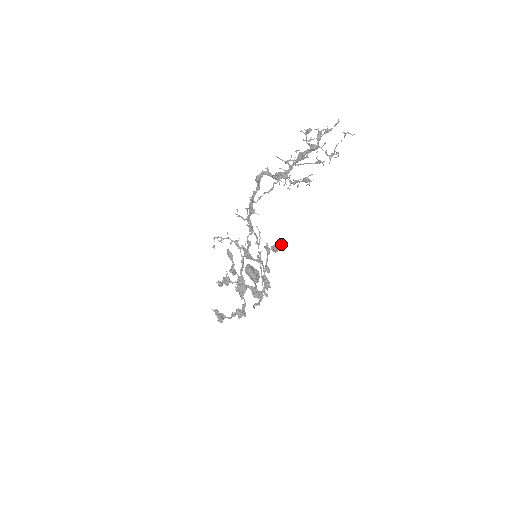
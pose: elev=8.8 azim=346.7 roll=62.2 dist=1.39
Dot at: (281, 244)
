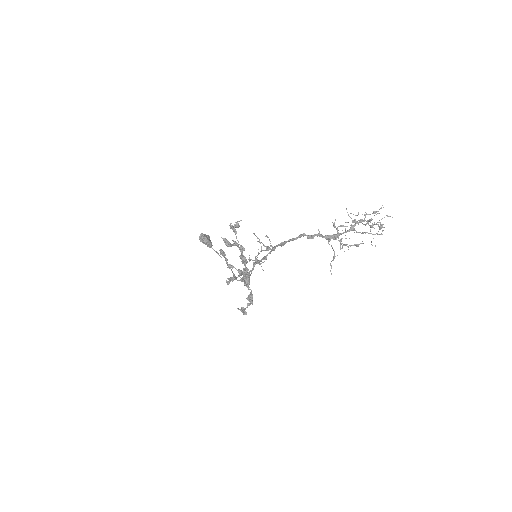
Dot at: (241, 220)
